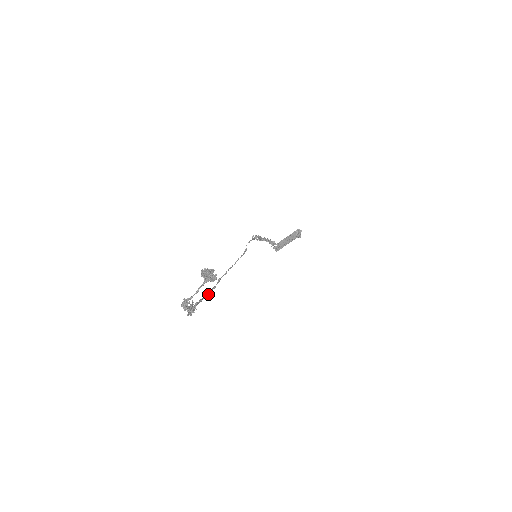
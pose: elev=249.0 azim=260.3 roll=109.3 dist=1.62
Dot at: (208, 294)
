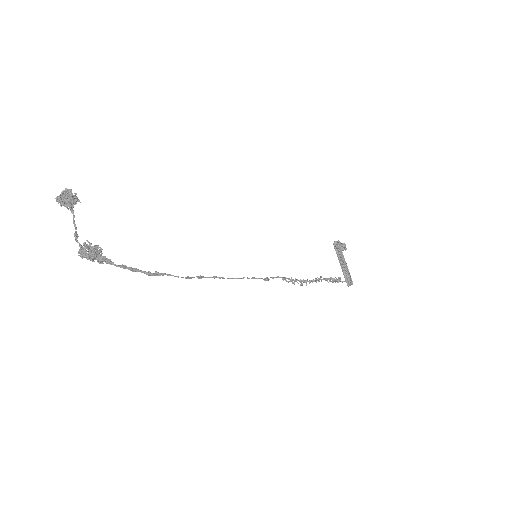
Dot at: (168, 275)
